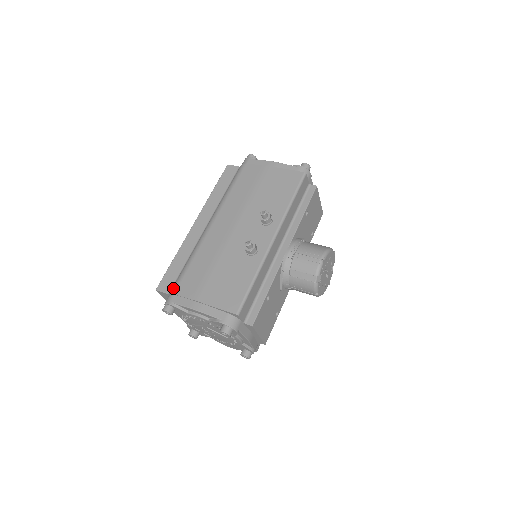
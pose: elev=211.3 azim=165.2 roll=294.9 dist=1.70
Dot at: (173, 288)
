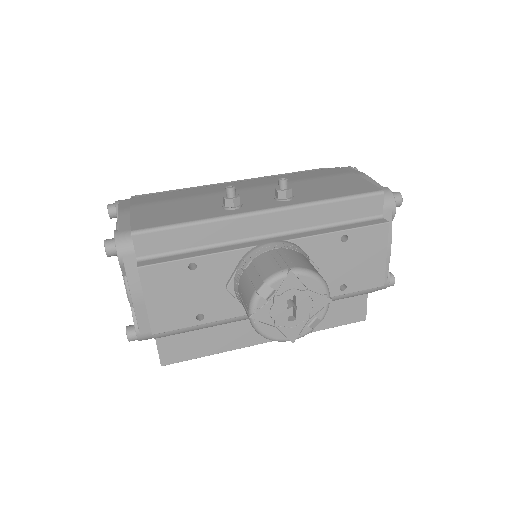
Dot at: occluded
